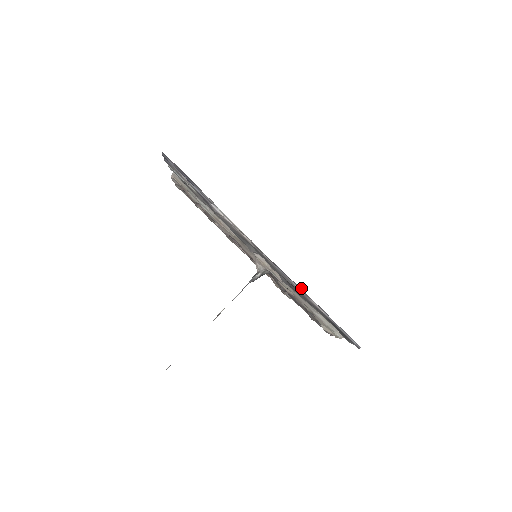
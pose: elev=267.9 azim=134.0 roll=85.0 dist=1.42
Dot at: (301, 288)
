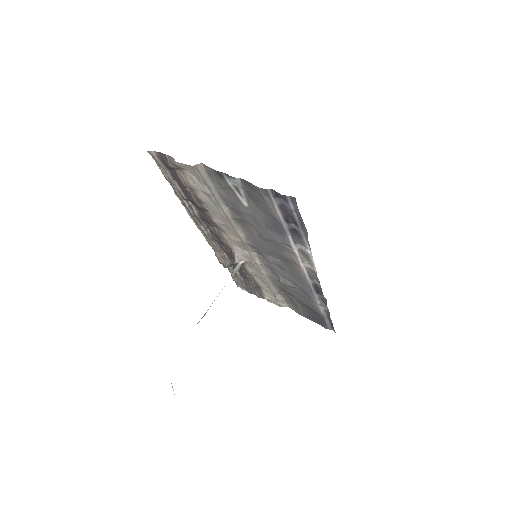
Dot at: (322, 301)
